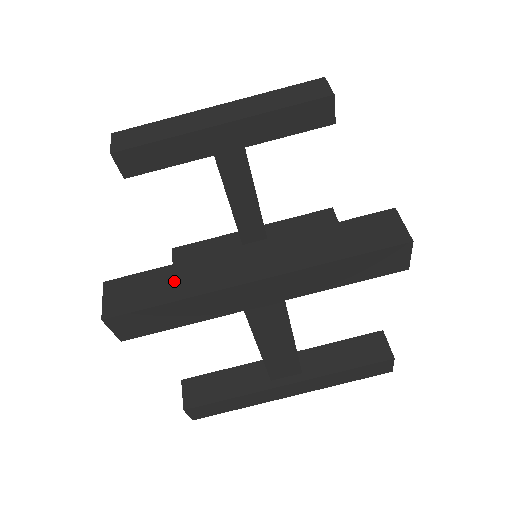
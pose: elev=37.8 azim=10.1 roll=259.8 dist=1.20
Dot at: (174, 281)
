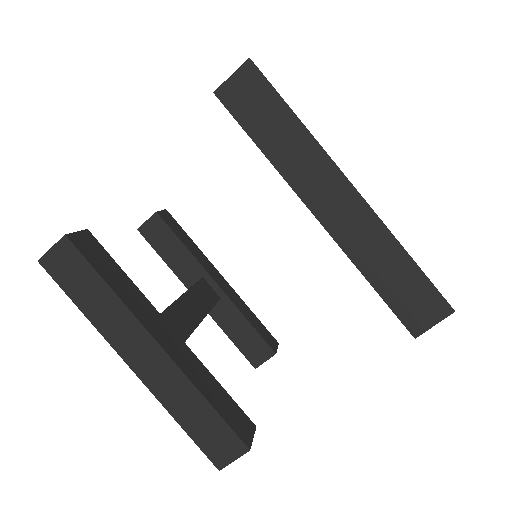
Dot at: (97, 300)
